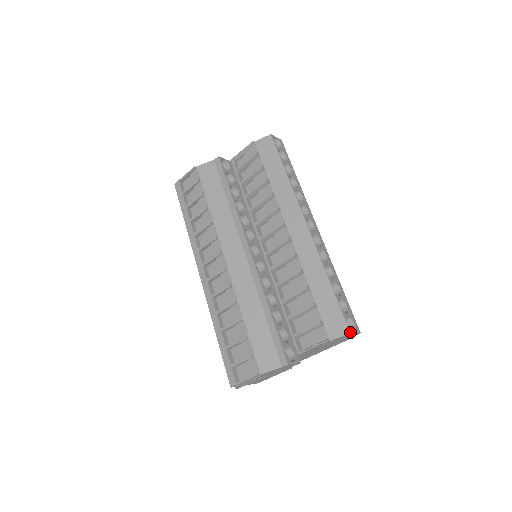
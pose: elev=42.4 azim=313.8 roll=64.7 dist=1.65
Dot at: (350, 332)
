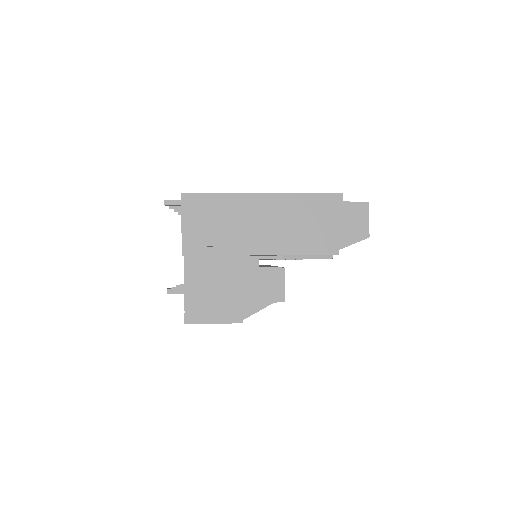
Dot at: occluded
